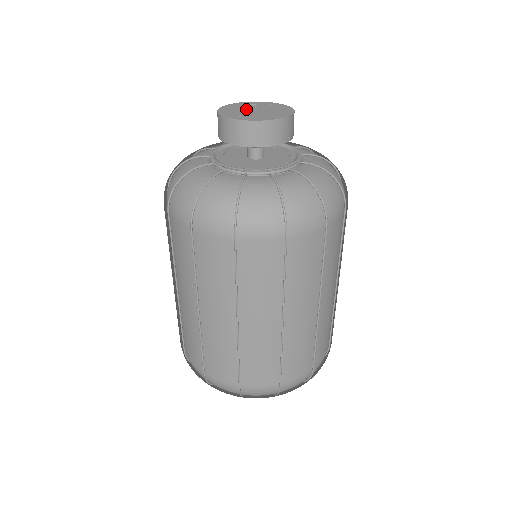
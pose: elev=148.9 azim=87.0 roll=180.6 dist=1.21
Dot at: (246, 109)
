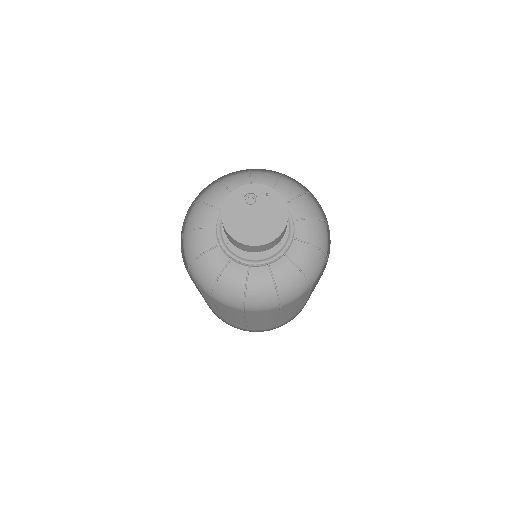
Dot at: (246, 211)
